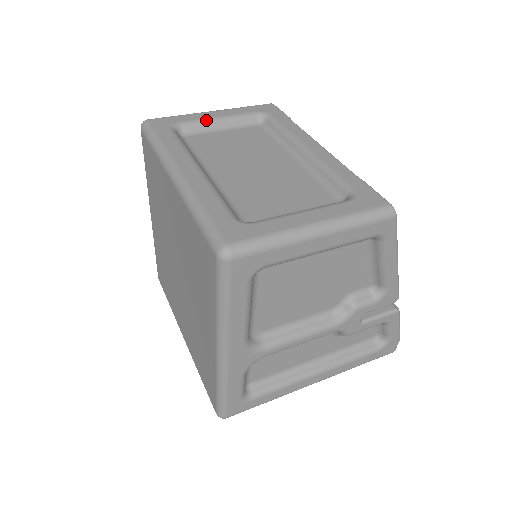
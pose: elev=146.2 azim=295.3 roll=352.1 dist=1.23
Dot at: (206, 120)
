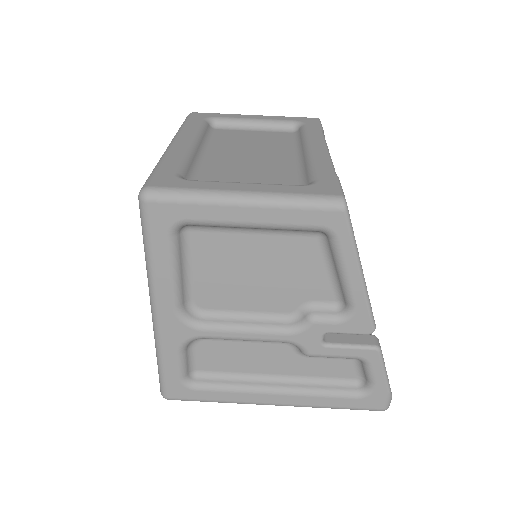
Dot at: (242, 119)
